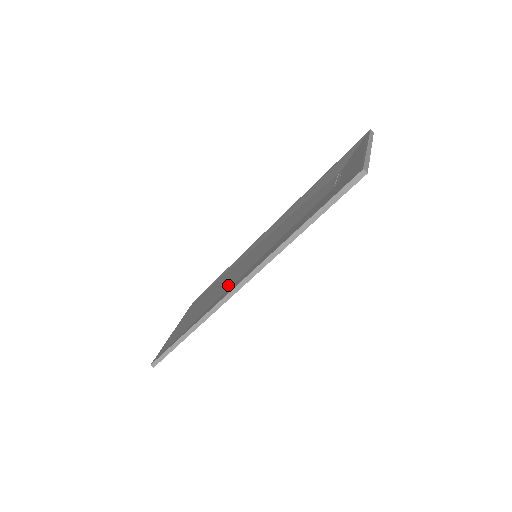
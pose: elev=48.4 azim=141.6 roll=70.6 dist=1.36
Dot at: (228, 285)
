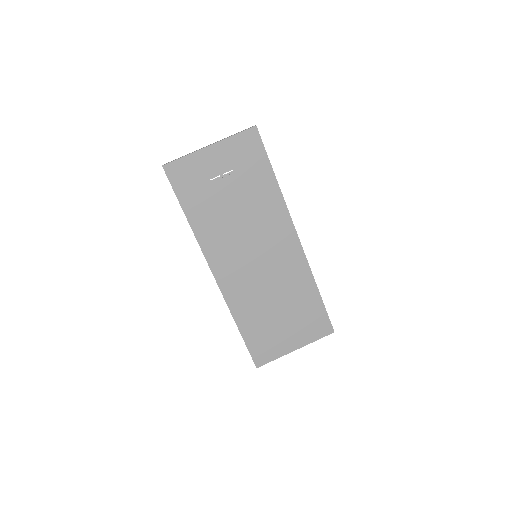
Dot at: (247, 284)
